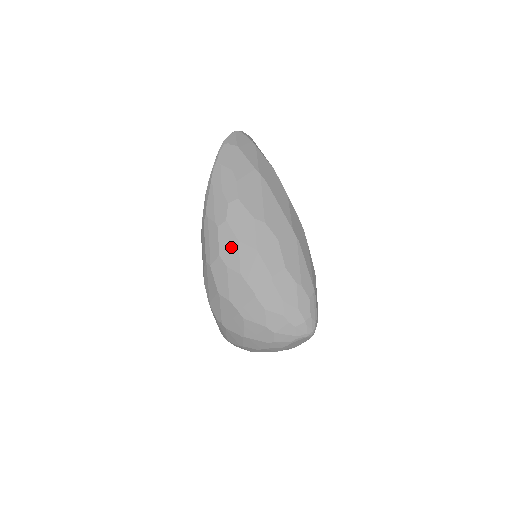
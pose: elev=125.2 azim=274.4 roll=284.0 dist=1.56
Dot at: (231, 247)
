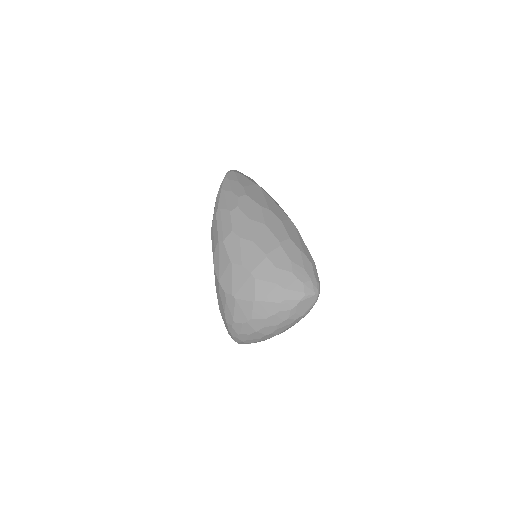
Dot at: (243, 223)
